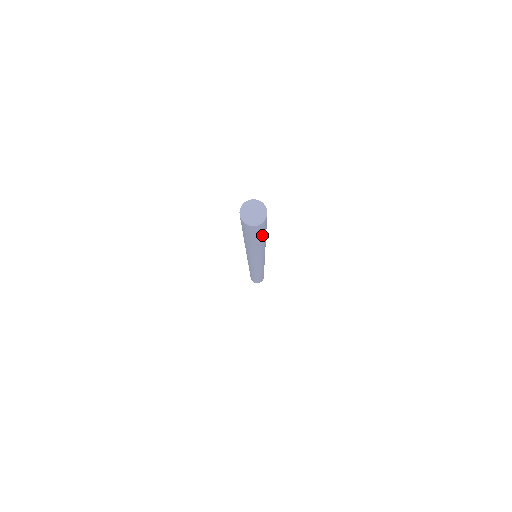
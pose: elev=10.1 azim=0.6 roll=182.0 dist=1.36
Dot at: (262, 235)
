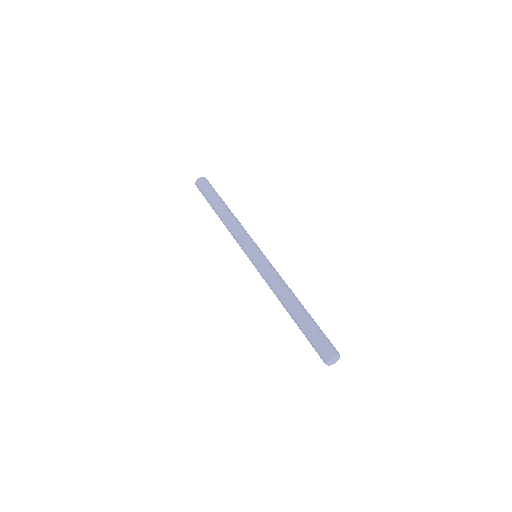
Dot at: occluded
